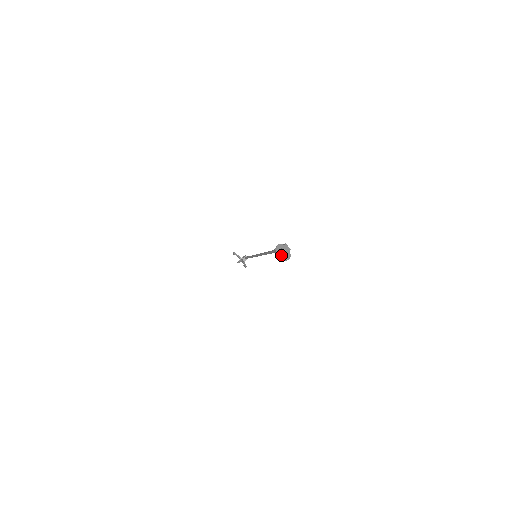
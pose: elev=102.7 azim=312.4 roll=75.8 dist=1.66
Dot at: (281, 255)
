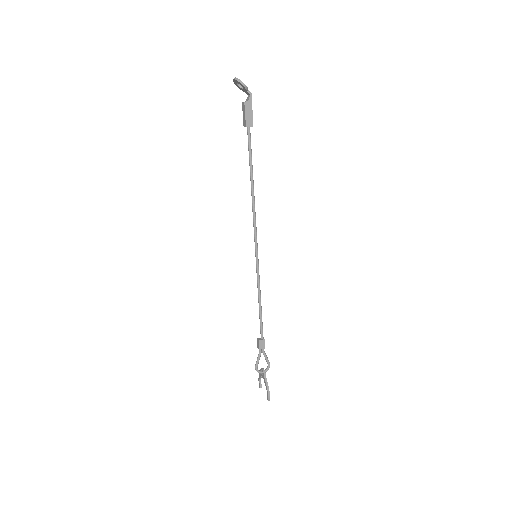
Dot at: (236, 79)
